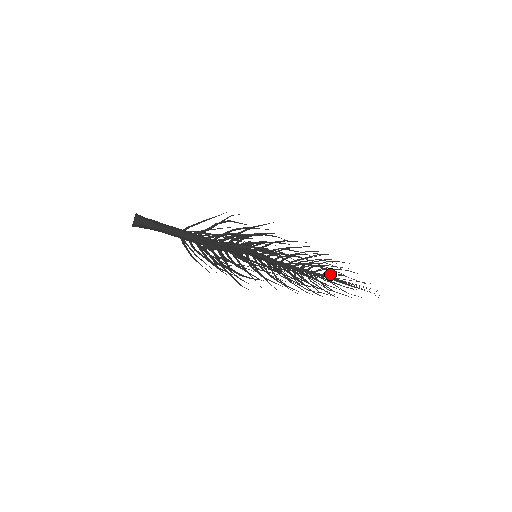
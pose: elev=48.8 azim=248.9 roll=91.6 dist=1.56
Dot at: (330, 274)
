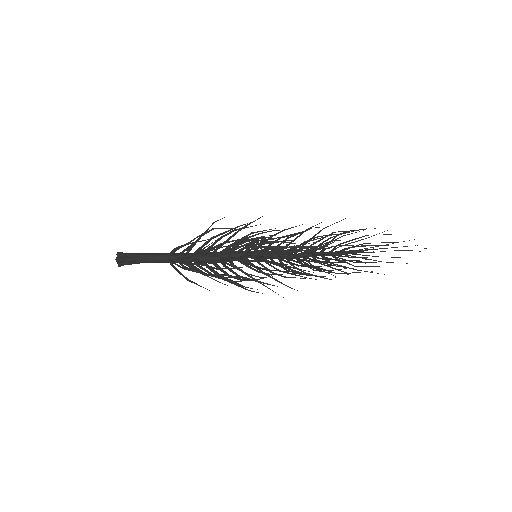
Dot at: (349, 247)
